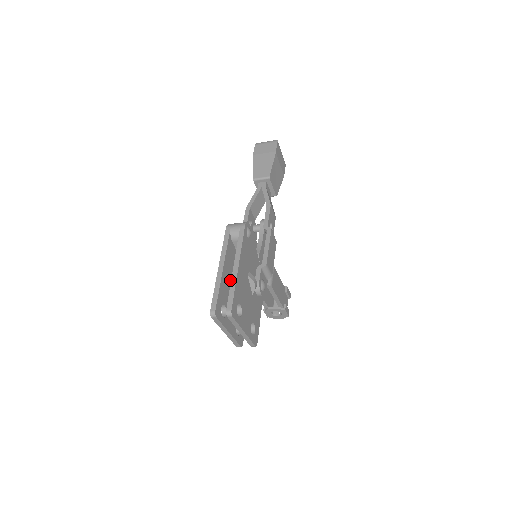
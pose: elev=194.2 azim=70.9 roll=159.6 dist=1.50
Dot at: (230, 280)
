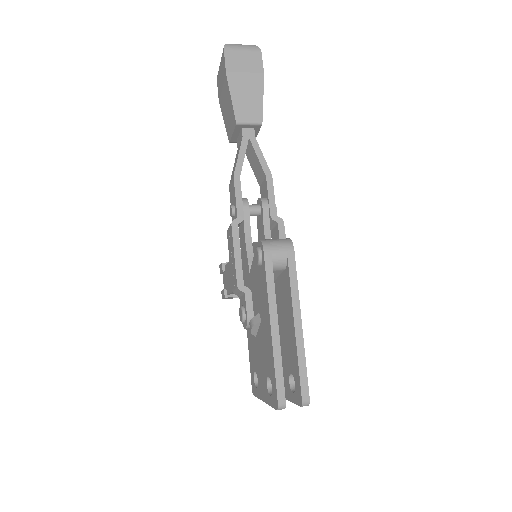
Dot at: occluded
